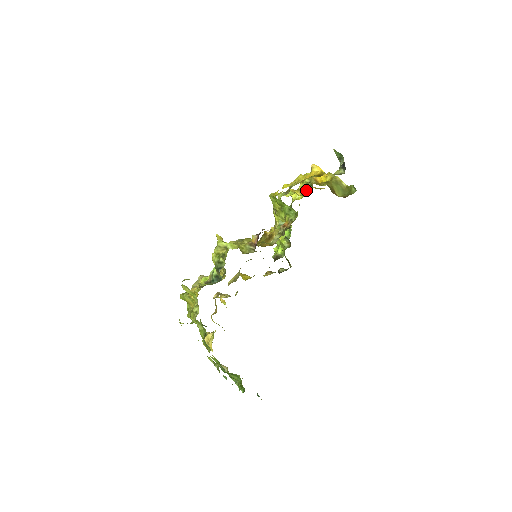
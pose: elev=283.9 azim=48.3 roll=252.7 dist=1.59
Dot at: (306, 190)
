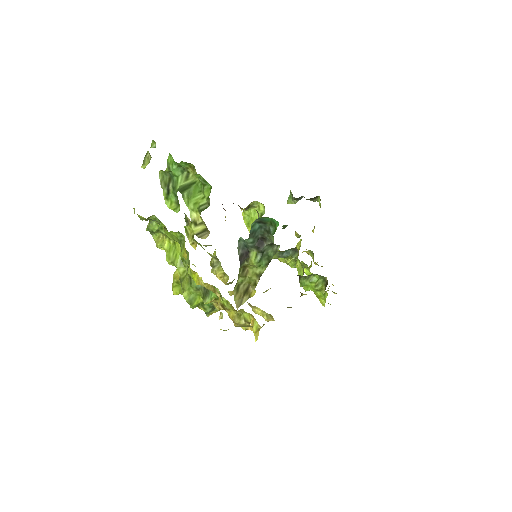
Dot at: occluded
